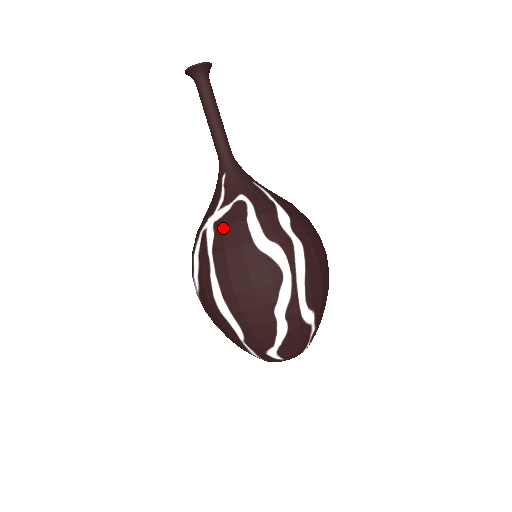
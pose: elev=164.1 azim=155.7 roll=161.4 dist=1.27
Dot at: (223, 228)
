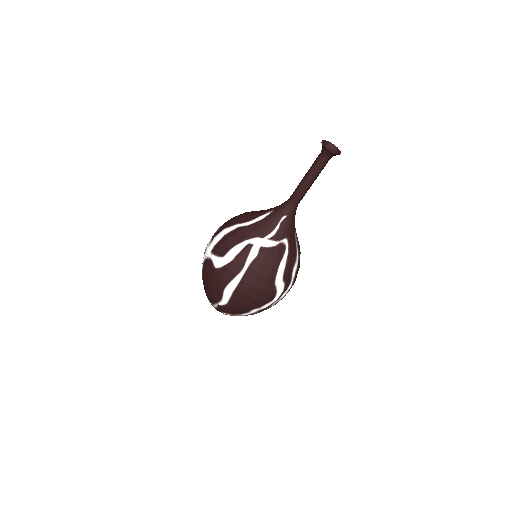
Dot at: (265, 257)
